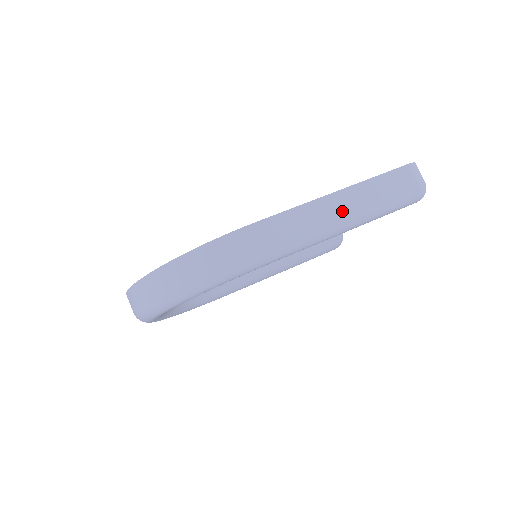
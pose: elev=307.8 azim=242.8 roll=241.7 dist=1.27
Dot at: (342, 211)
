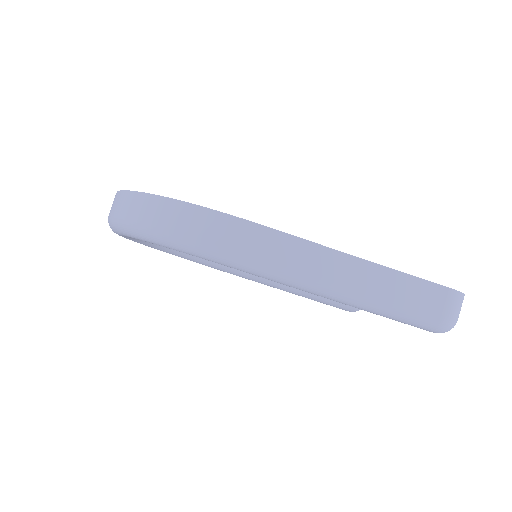
Dot at: (343, 278)
